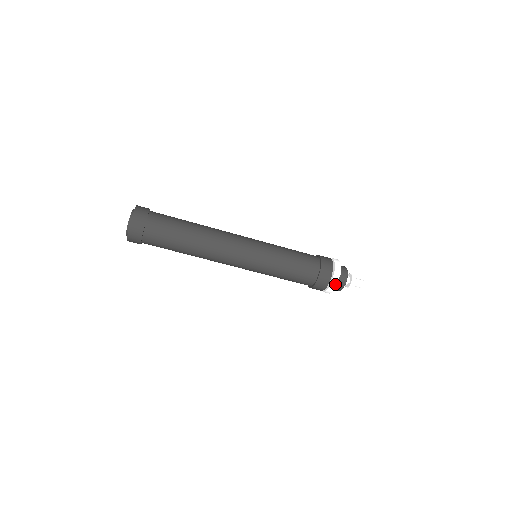
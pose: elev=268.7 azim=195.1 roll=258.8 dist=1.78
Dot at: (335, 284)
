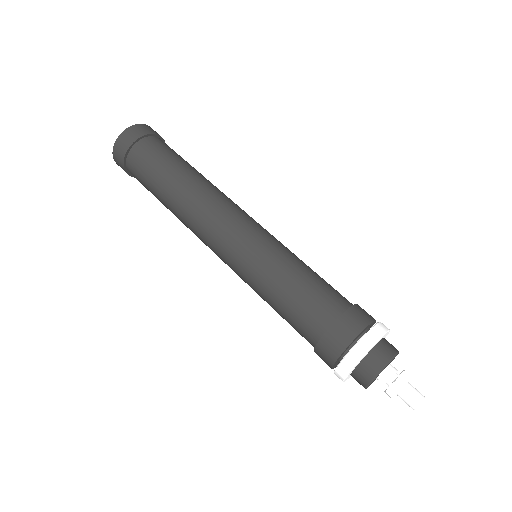
Dot at: (340, 378)
